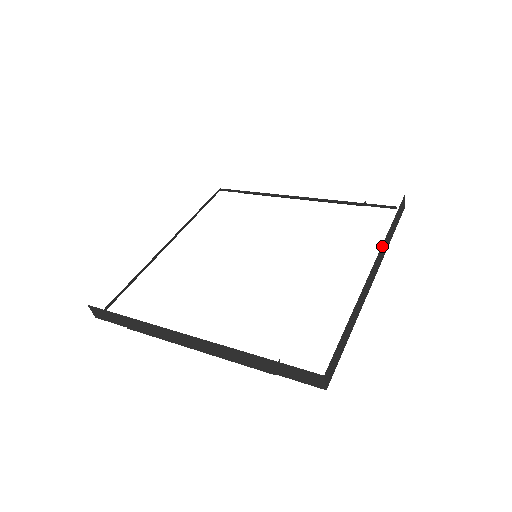
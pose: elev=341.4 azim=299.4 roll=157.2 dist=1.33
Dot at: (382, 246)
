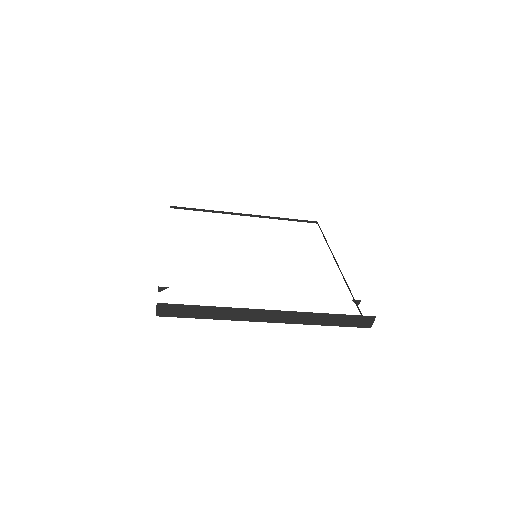
Dot at: (301, 313)
